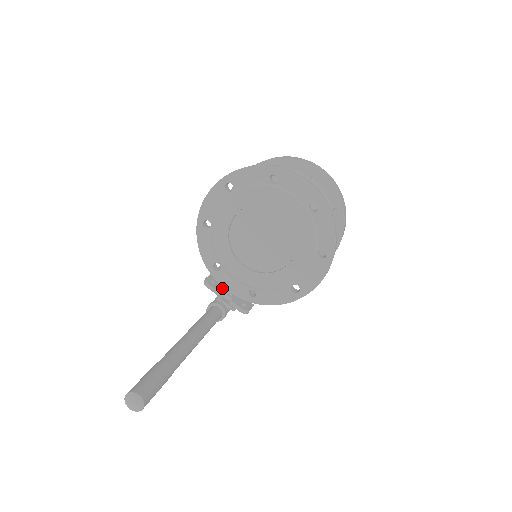
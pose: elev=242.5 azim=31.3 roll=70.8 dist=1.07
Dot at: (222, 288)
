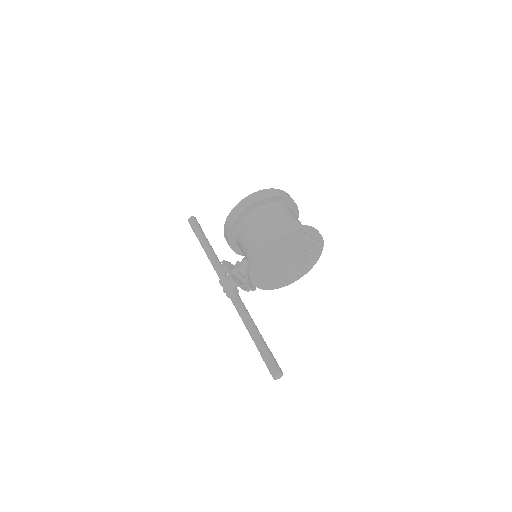
Dot at: (241, 282)
